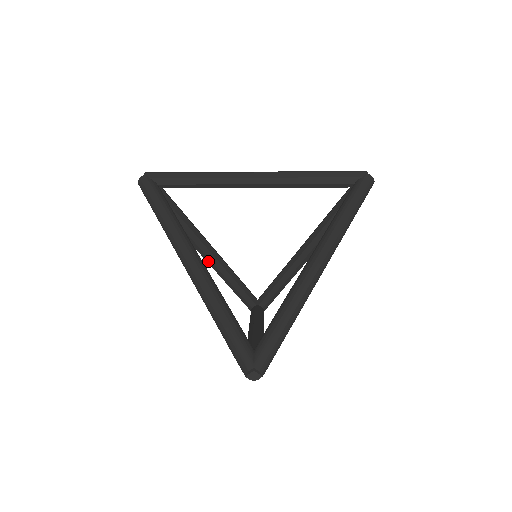
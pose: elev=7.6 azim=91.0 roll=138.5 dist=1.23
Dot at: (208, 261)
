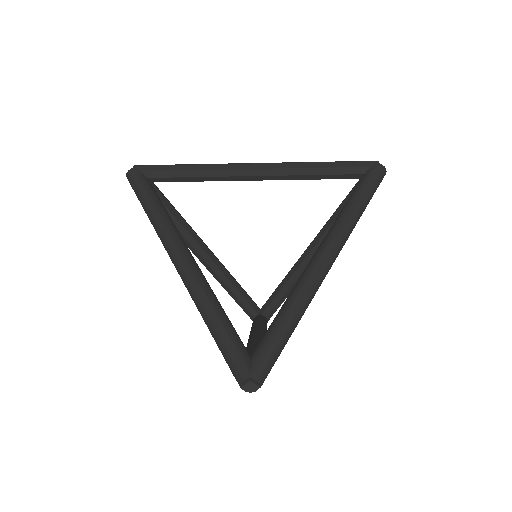
Dot at: (205, 265)
